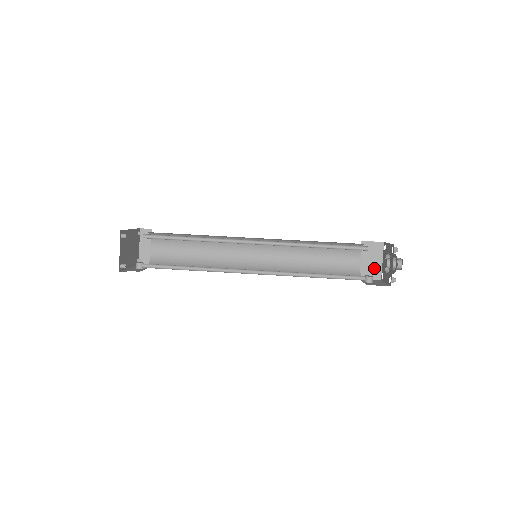
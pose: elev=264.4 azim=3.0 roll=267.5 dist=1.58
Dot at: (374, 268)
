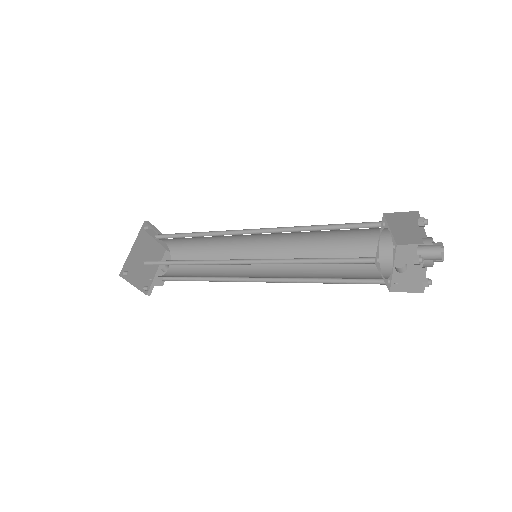
Dot at: (414, 235)
